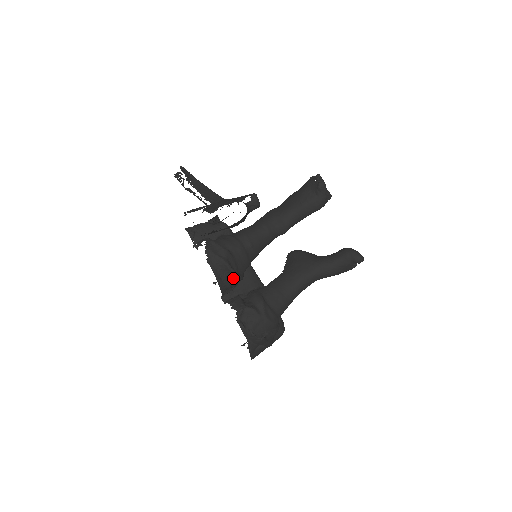
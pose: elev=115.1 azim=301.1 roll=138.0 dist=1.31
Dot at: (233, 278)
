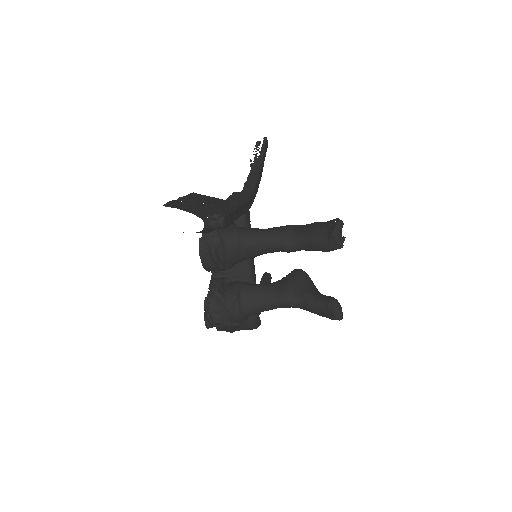
Dot at: (216, 264)
